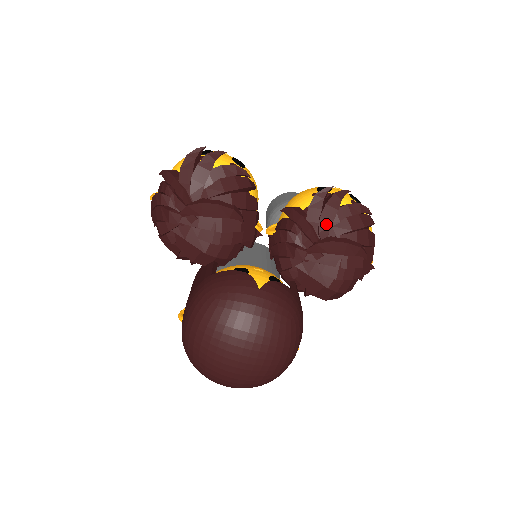
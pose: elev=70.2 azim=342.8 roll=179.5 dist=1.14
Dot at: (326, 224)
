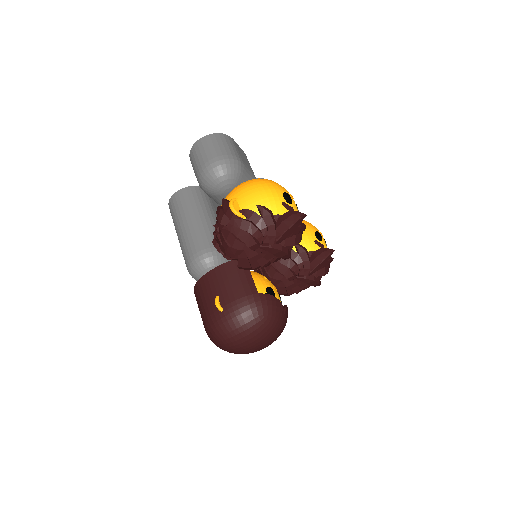
Dot at: (317, 269)
